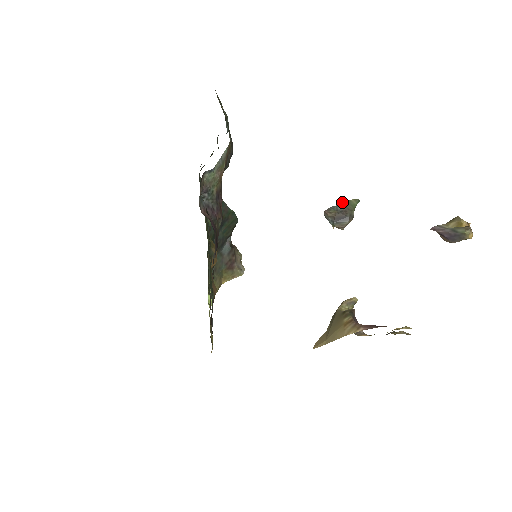
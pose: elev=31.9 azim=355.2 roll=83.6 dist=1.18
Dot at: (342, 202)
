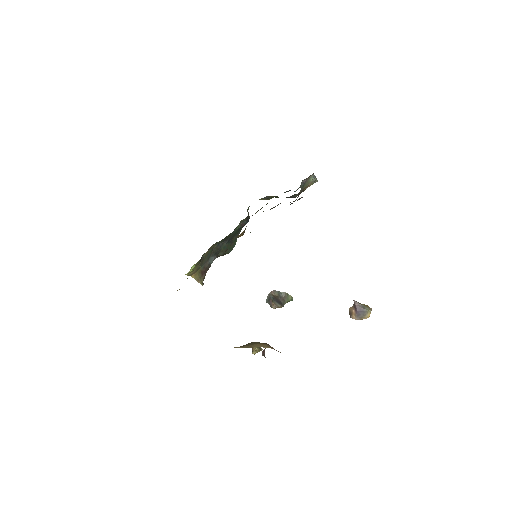
Dot at: (285, 292)
